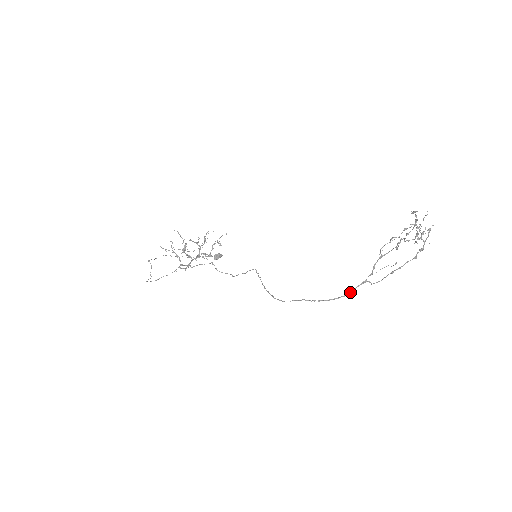
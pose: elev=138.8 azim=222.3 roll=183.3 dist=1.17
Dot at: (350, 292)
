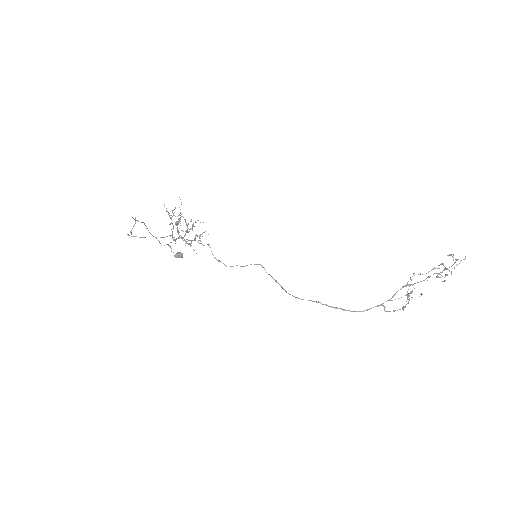
Dot at: (367, 309)
